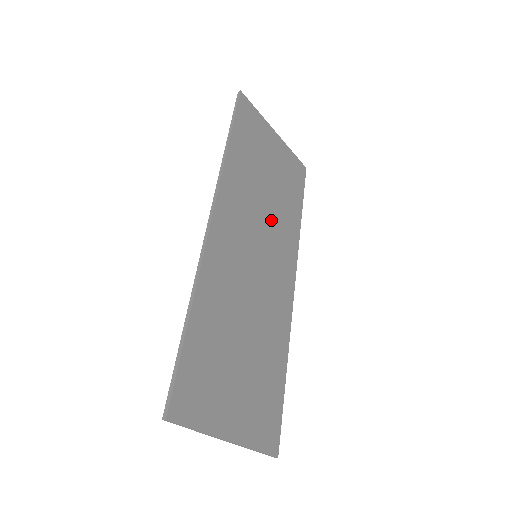
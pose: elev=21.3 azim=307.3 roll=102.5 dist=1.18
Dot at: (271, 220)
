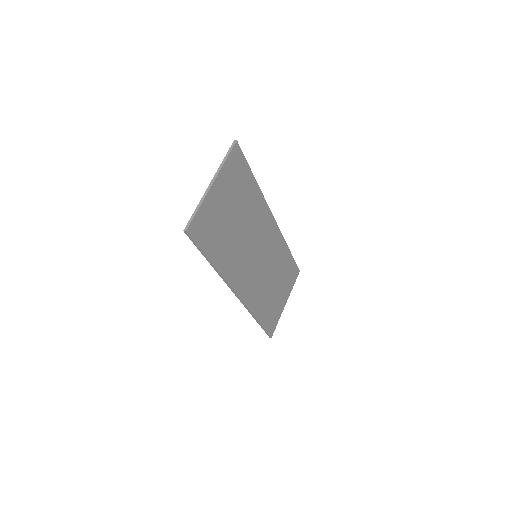
Dot at: (249, 230)
